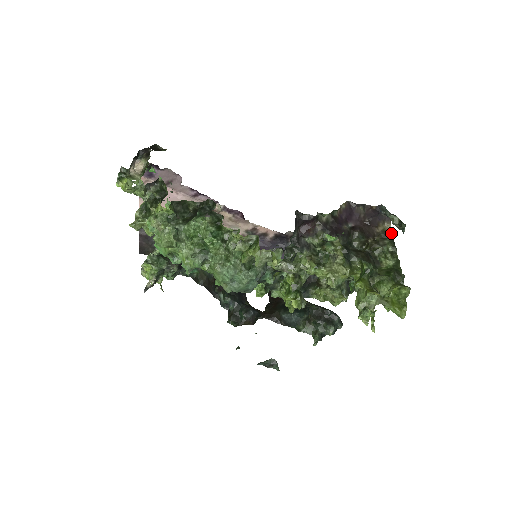
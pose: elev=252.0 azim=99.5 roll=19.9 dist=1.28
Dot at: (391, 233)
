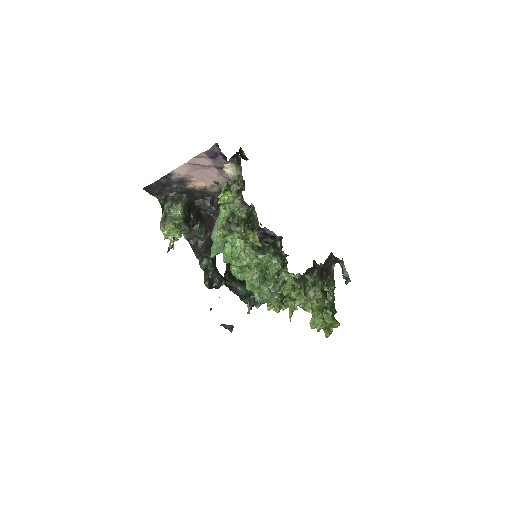
Dot at: occluded
